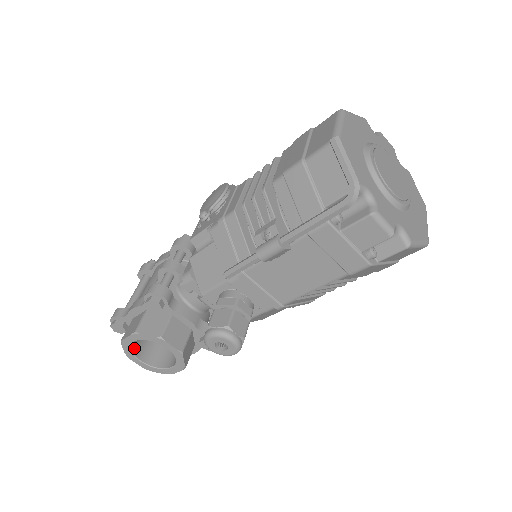
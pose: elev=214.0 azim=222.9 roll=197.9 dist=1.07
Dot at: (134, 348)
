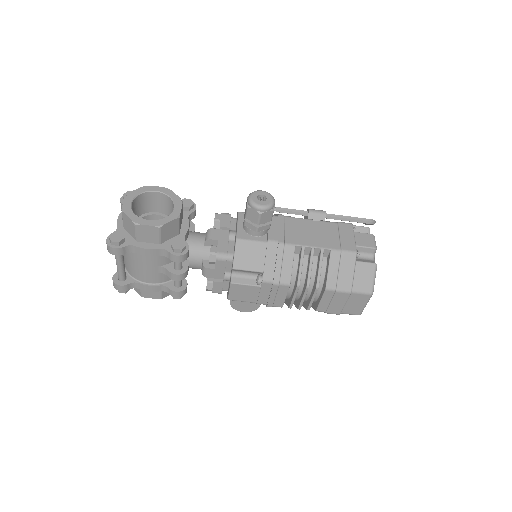
Dot at: (139, 198)
